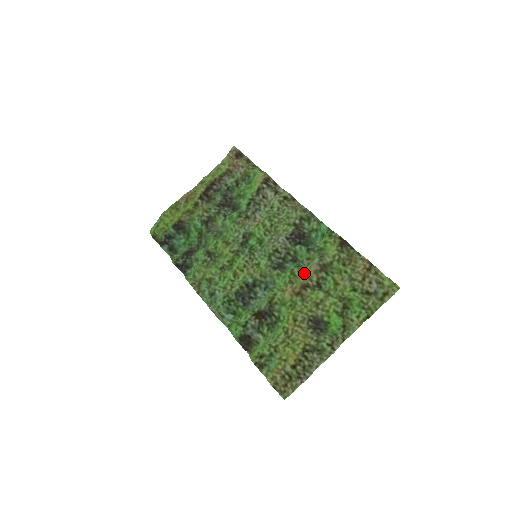
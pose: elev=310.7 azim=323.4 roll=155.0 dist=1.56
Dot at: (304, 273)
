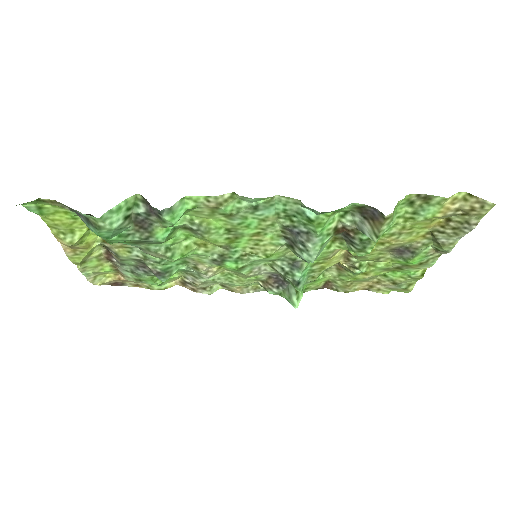
Dot at: (328, 267)
